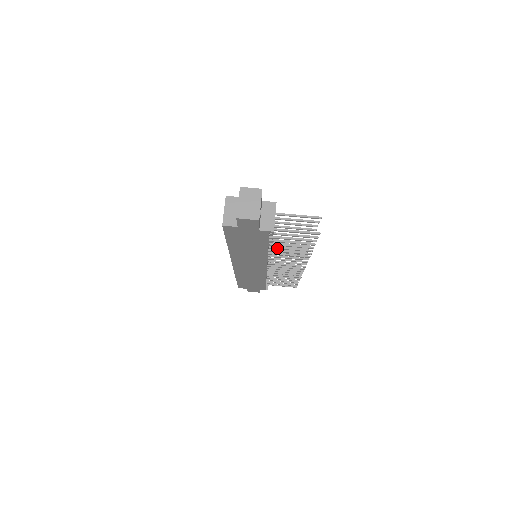
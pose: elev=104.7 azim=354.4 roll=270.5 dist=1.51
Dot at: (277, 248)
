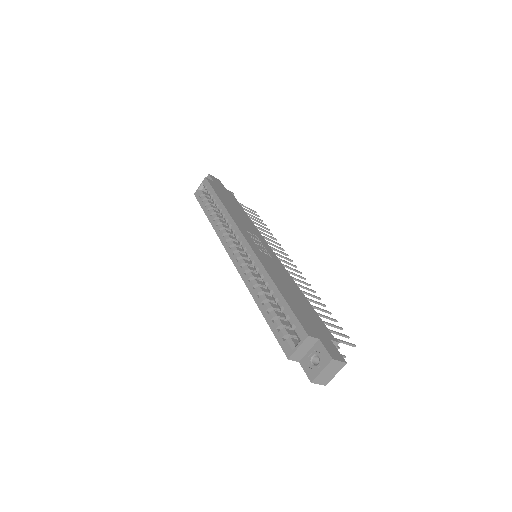
Dot at: occluded
